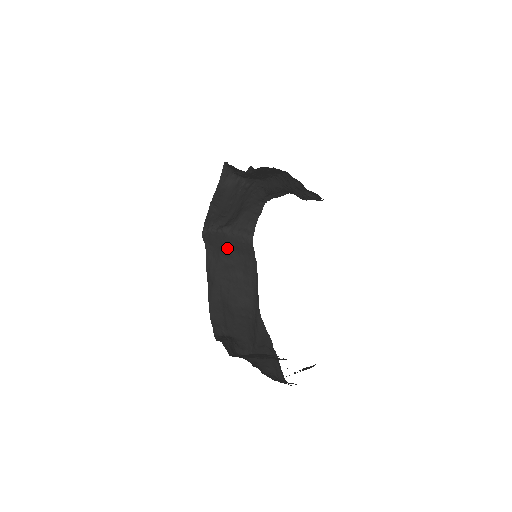
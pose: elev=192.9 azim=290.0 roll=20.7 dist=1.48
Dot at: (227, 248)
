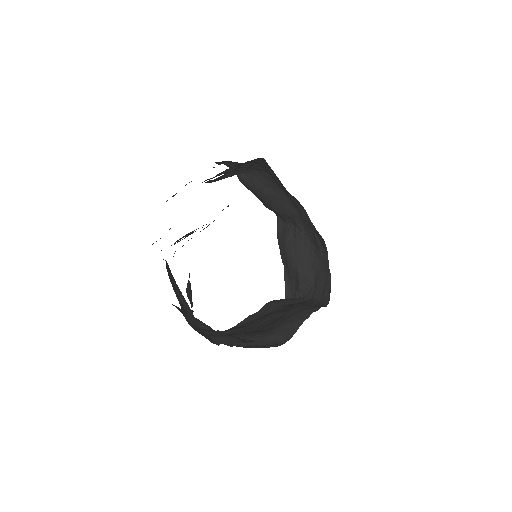
Dot at: (293, 304)
